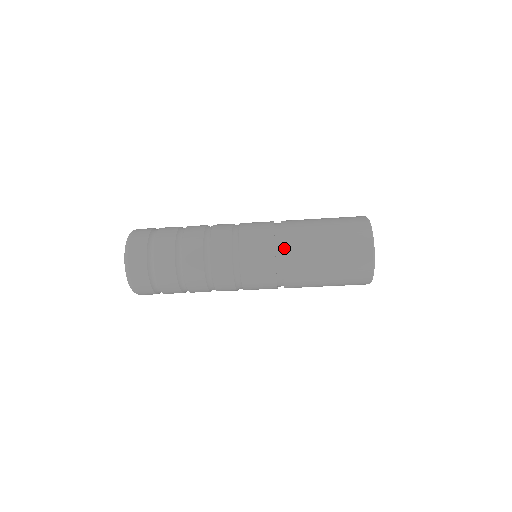
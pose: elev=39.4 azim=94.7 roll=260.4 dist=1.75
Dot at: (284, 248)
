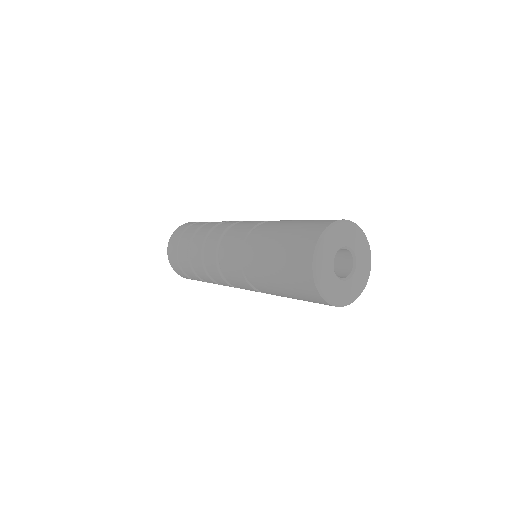
Dot at: (250, 279)
